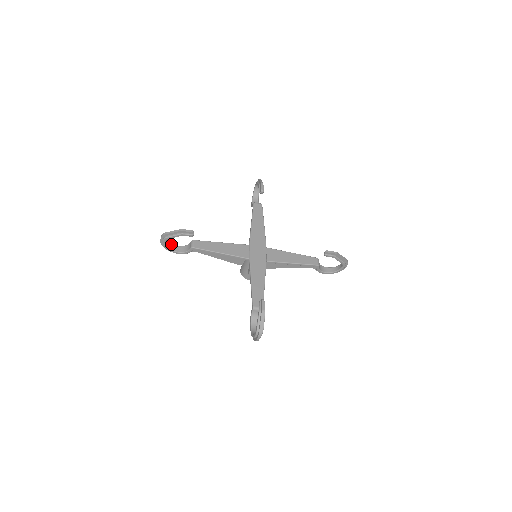
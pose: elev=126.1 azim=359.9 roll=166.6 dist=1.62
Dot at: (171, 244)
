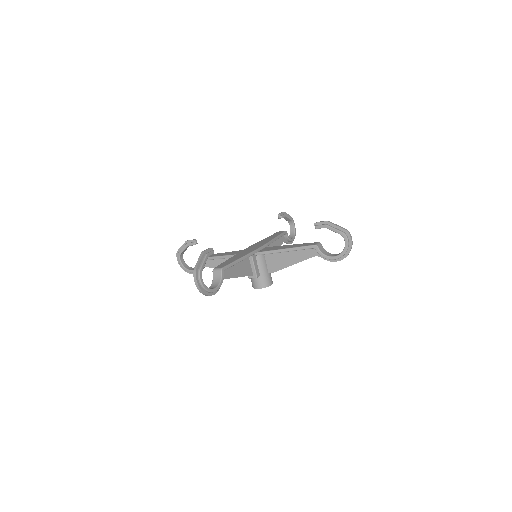
Dot at: (190, 267)
